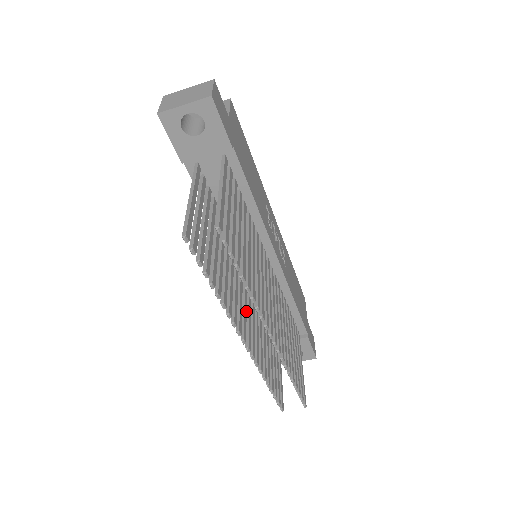
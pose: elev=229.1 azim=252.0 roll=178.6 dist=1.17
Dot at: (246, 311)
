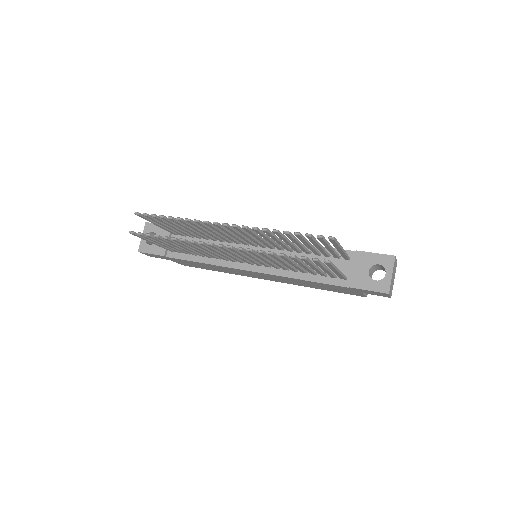
Dot at: occluded
